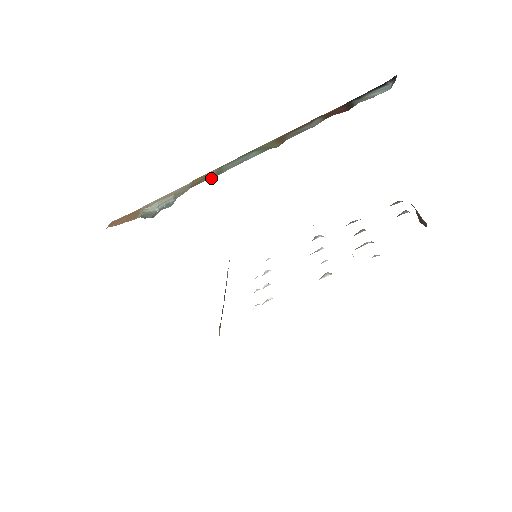
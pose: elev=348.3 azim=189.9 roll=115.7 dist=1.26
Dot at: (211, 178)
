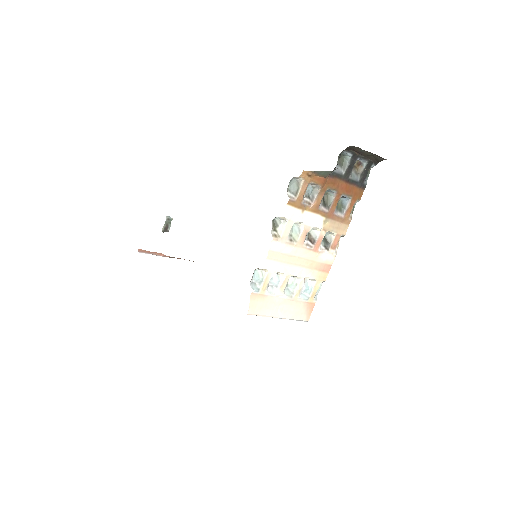
Dot at: occluded
